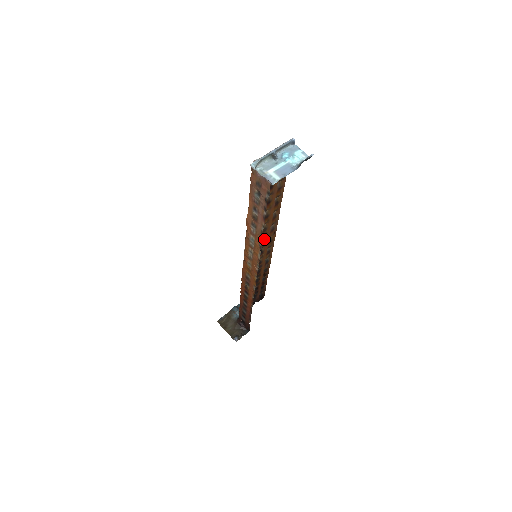
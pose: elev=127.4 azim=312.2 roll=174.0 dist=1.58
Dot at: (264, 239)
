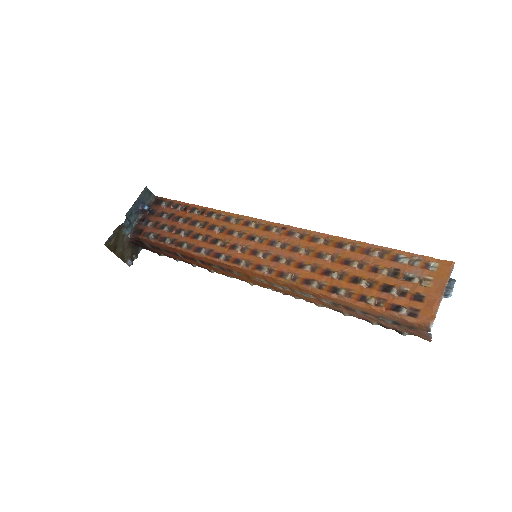
Dot at: (276, 242)
